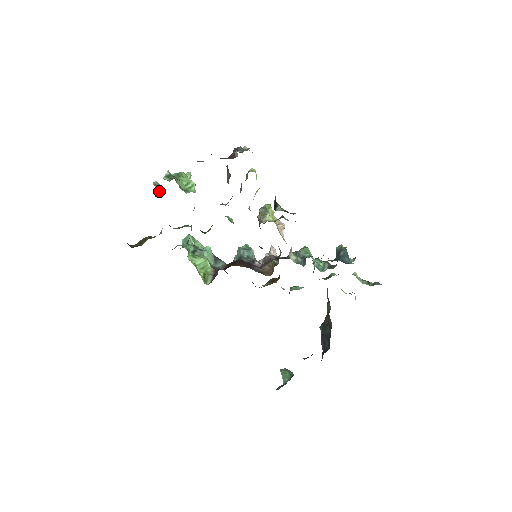
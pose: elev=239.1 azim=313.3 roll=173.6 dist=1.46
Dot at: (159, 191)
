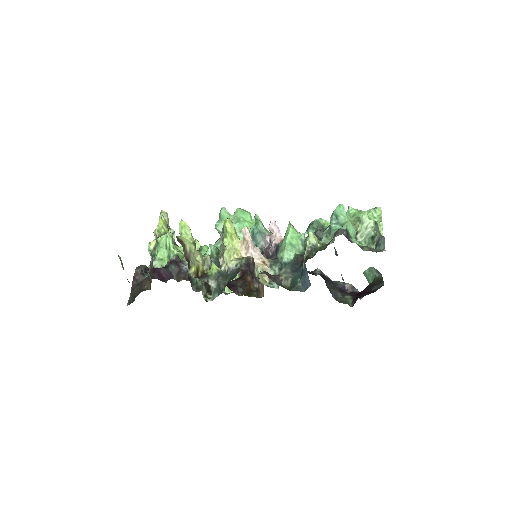
Dot at: occluded
